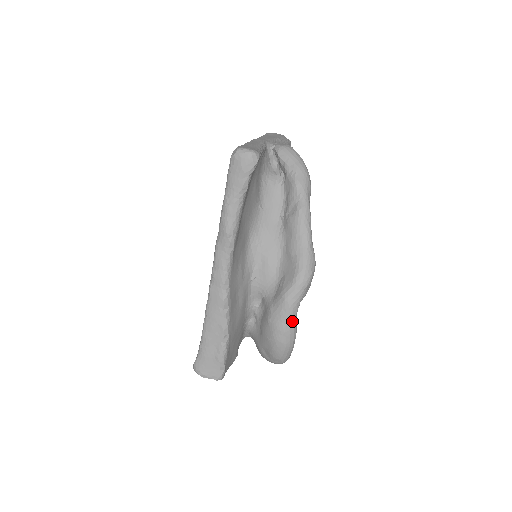
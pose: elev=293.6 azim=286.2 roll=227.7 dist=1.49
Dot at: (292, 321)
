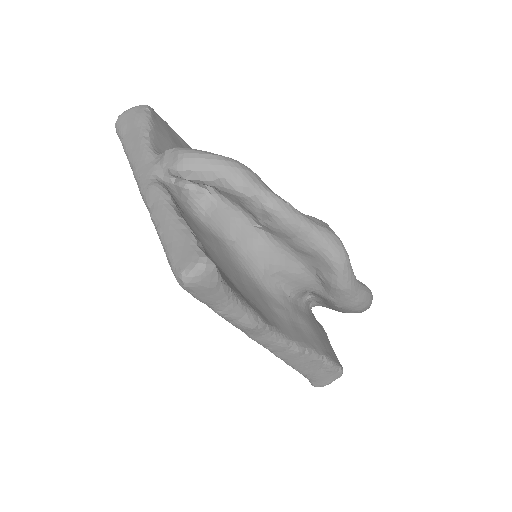
Dot at: (360, 291)
